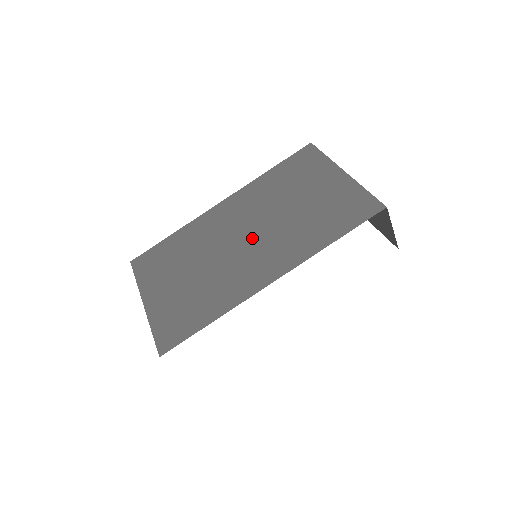
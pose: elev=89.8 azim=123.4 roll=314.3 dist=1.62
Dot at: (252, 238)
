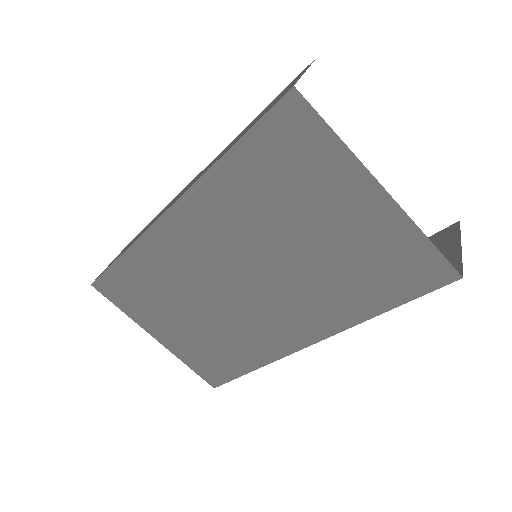
Dot at: (256, 286)
